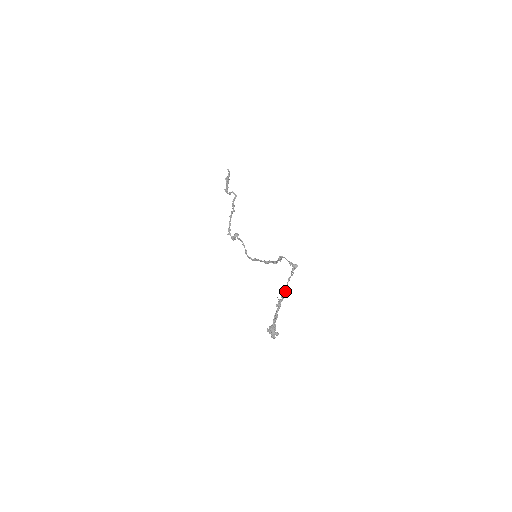
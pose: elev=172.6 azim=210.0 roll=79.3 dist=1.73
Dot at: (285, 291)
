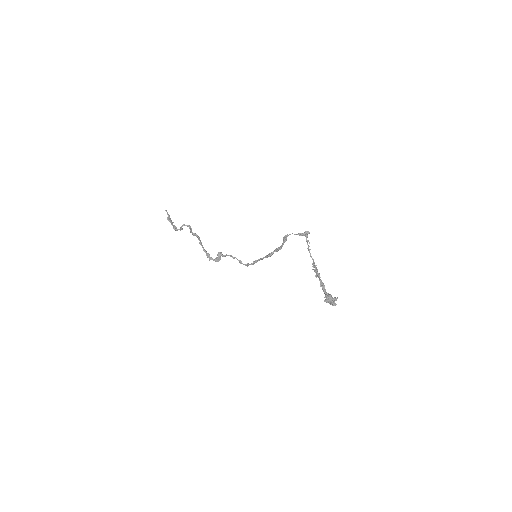
Dot at: (313, 261)
